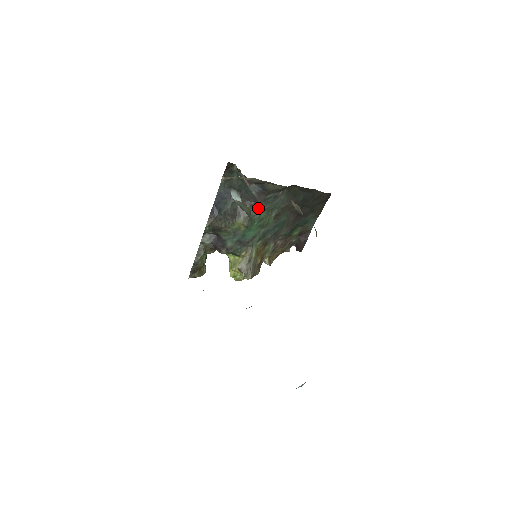
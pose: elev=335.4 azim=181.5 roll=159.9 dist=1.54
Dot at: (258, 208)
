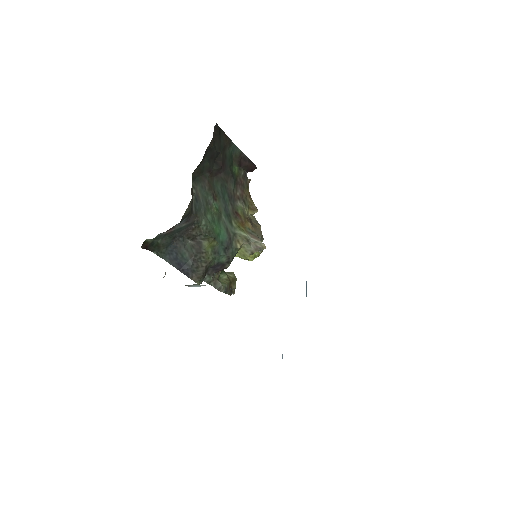
Dot at: (200, 221)
